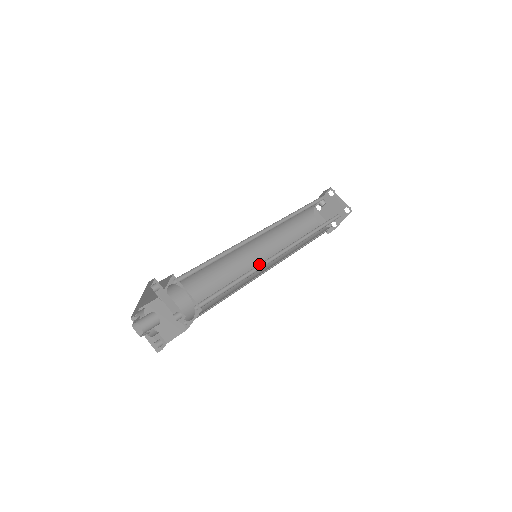
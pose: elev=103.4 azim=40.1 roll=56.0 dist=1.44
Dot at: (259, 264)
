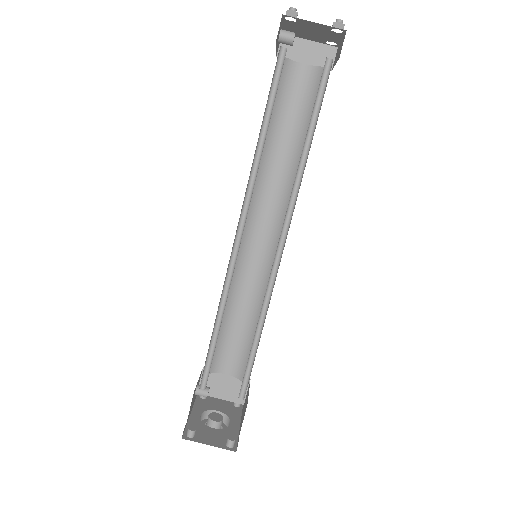
Dot at: occluded
